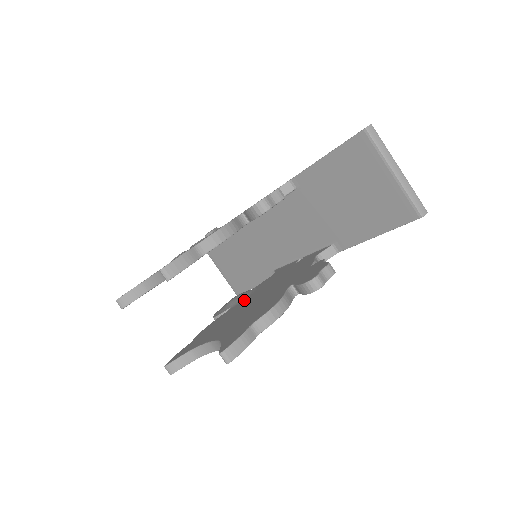
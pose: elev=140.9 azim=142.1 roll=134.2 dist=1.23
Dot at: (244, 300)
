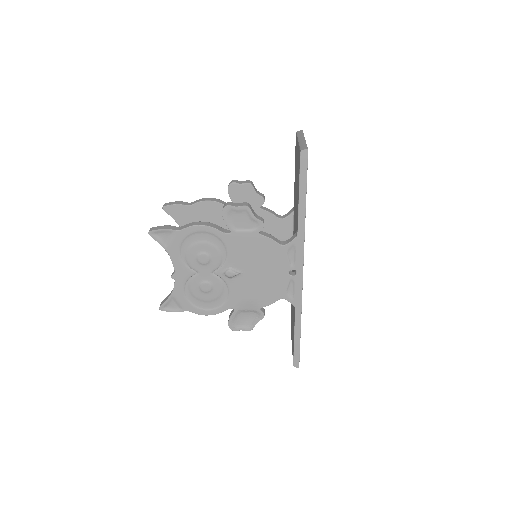
Dot at: occluded
